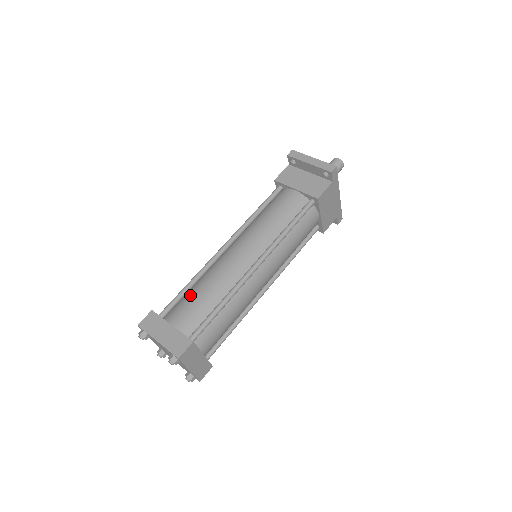
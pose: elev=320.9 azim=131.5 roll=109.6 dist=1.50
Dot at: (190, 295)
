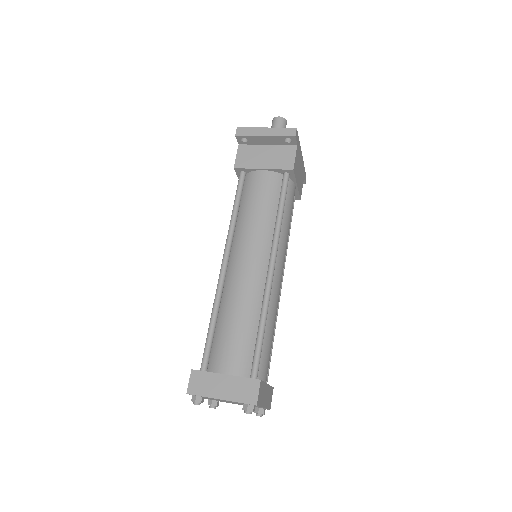
Dot at: (222, 332)
